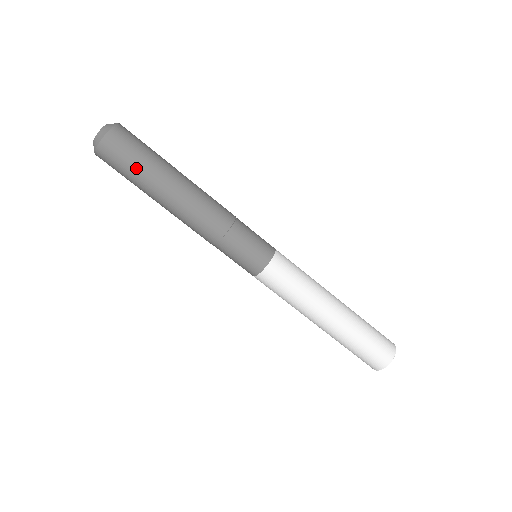
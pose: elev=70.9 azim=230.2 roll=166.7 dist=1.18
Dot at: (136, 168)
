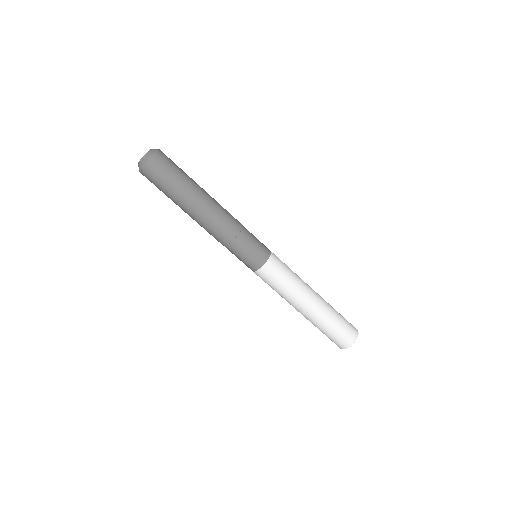
Dot at: (164, 192)
